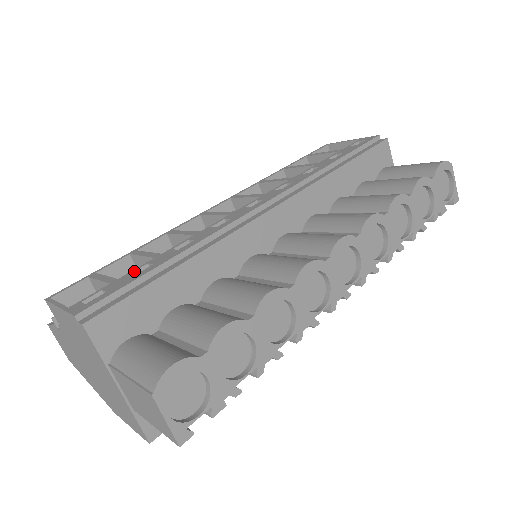
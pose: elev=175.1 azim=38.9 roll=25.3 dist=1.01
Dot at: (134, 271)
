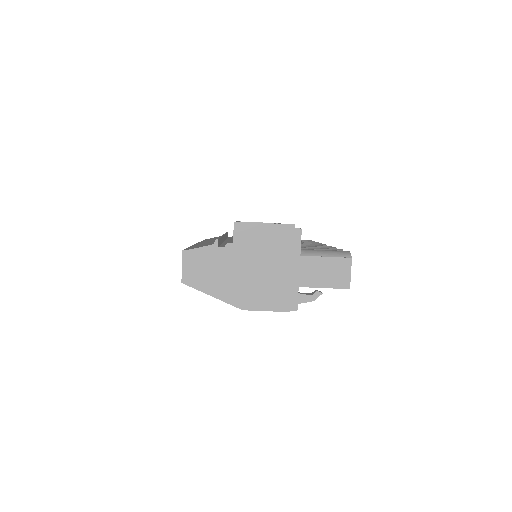
Dot at: occluded
